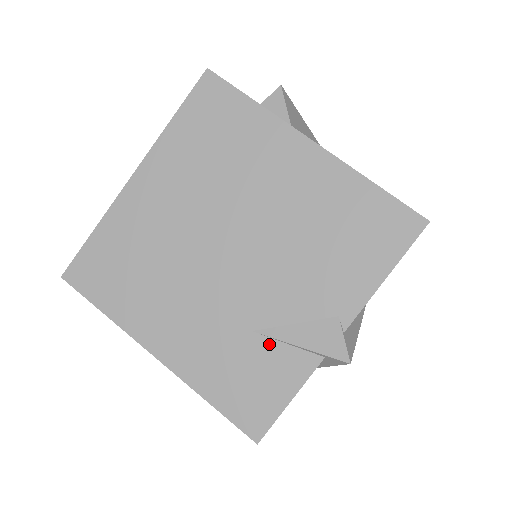
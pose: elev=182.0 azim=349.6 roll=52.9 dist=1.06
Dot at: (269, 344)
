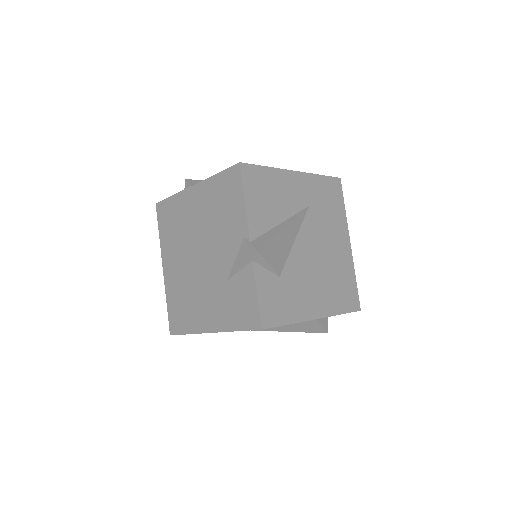
Dot at: (234, 279)
